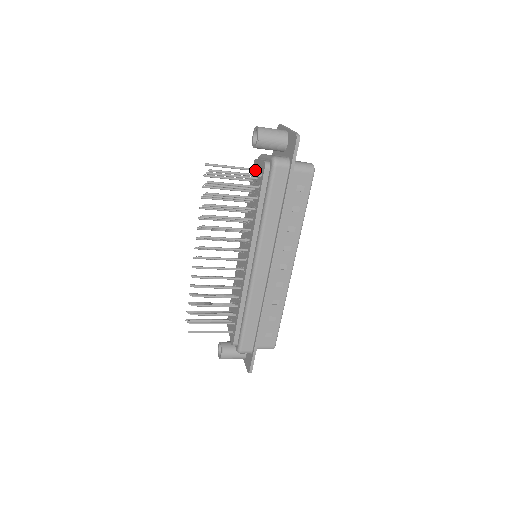
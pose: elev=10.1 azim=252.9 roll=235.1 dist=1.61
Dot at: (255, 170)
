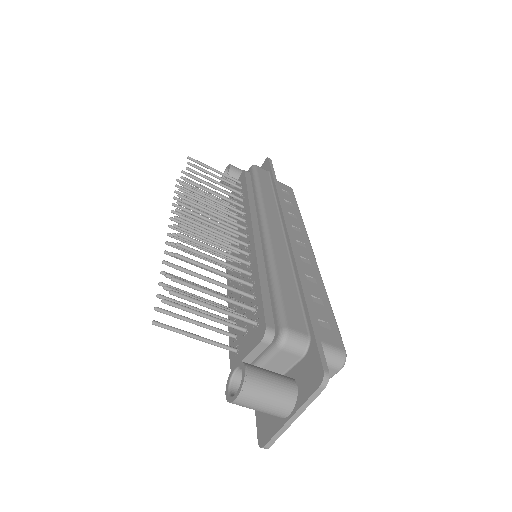
Dot at: occluded
